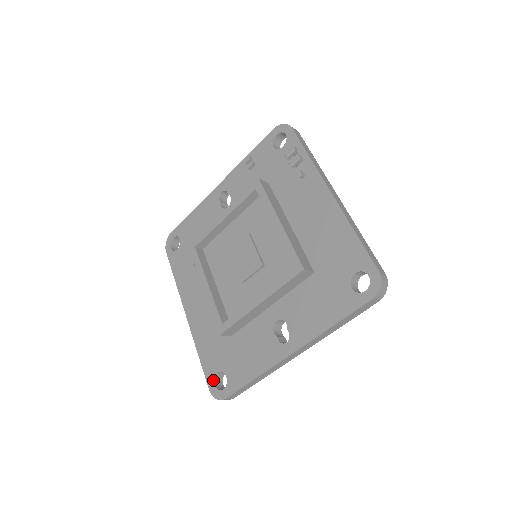
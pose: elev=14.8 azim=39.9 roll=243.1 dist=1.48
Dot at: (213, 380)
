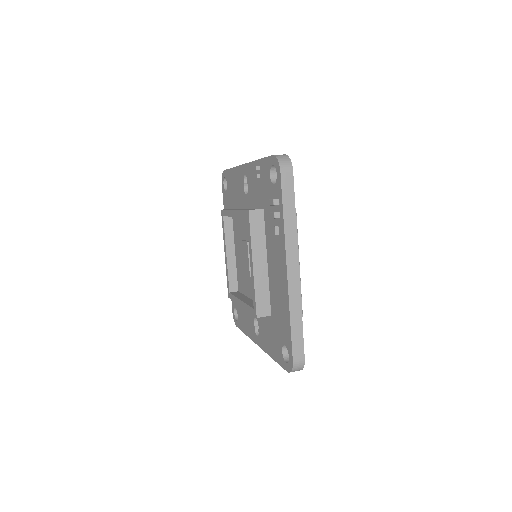
Dot at: (234, 309)
